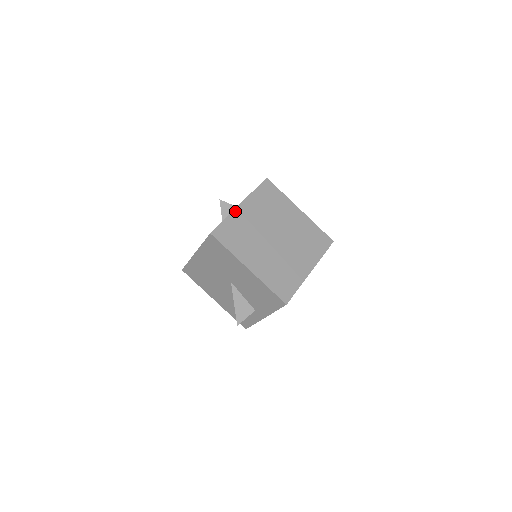
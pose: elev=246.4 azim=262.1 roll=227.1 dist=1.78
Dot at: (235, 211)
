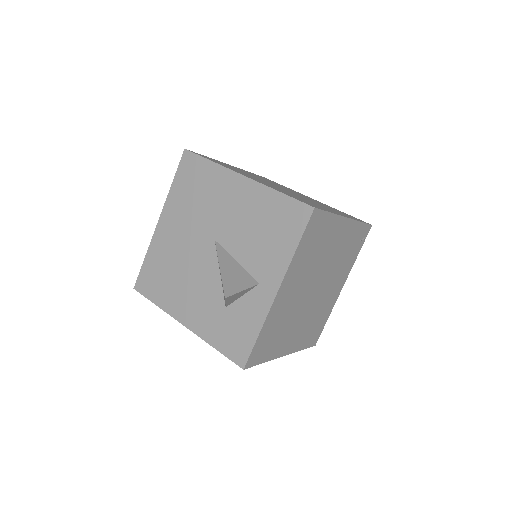
Dot at: (222, 162)
